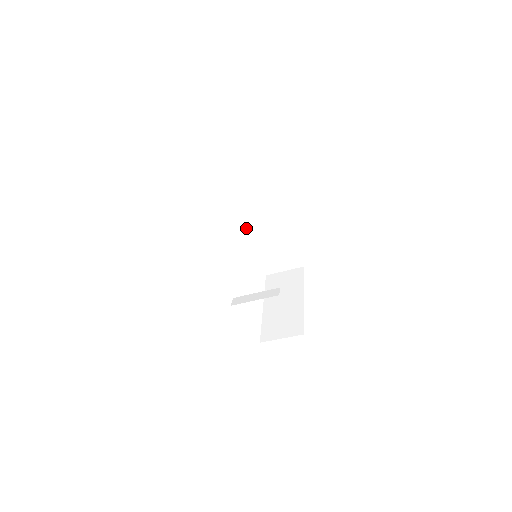
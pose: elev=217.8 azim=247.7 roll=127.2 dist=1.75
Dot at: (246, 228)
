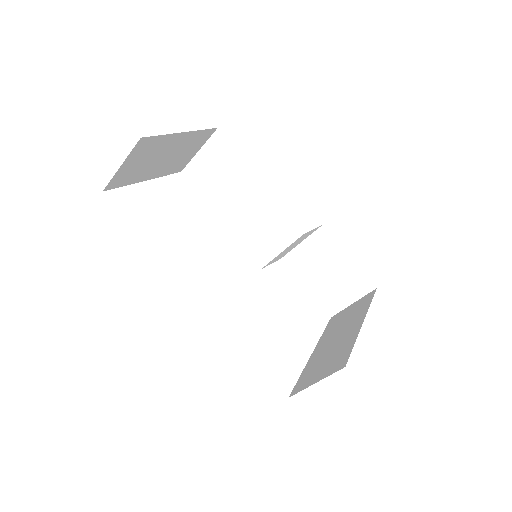
Dot at: (253, 231)
